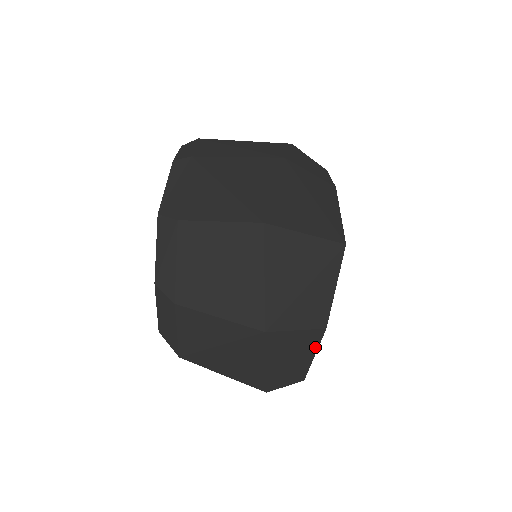
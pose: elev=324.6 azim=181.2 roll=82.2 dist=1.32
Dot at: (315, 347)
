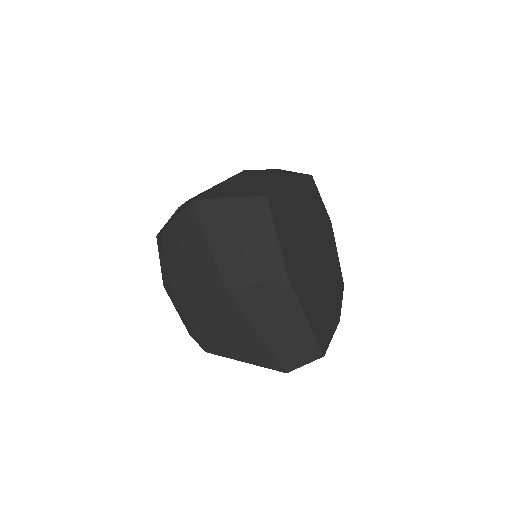
Dot at: (296, 305)
